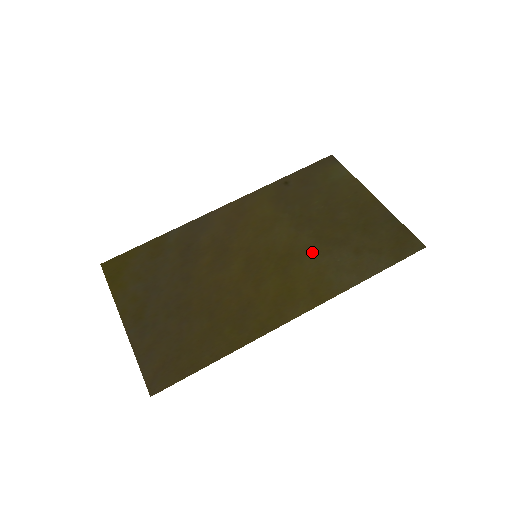
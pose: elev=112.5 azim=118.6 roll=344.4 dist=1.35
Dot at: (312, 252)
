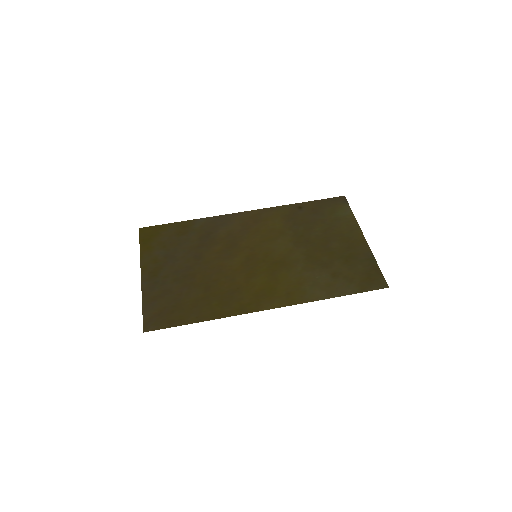
Dot at: (299, 265)
